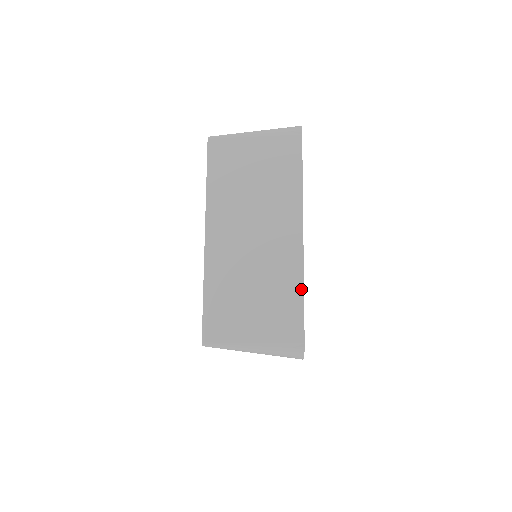
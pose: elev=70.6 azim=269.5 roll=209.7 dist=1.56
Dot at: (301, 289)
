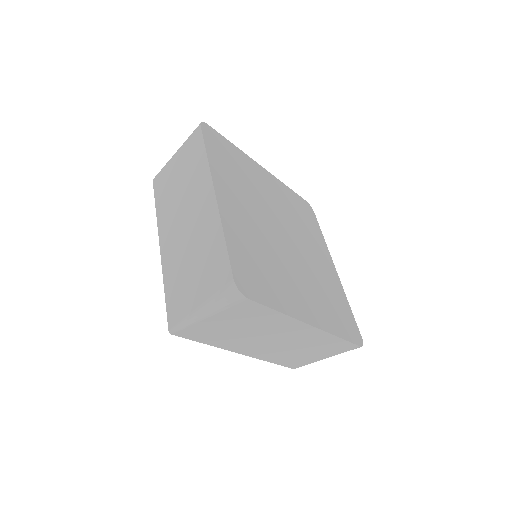
Dot at: (337, 338)
